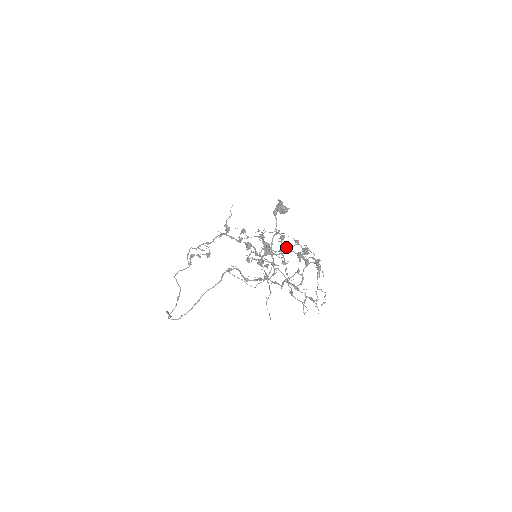
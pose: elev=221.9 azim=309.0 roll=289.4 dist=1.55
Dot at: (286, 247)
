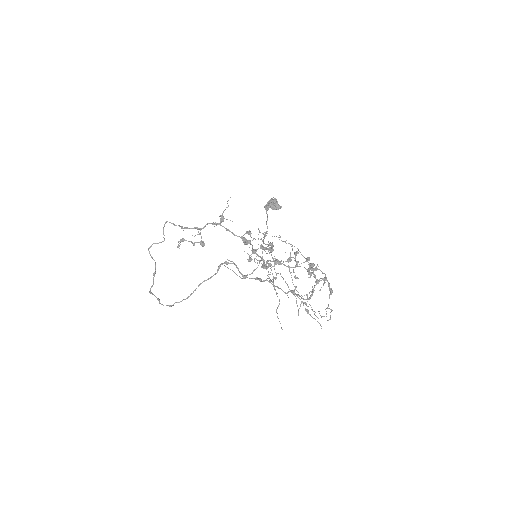
Dot at: (297, 262)
